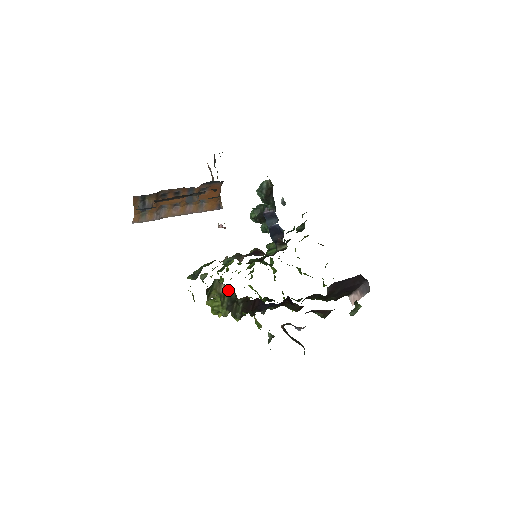
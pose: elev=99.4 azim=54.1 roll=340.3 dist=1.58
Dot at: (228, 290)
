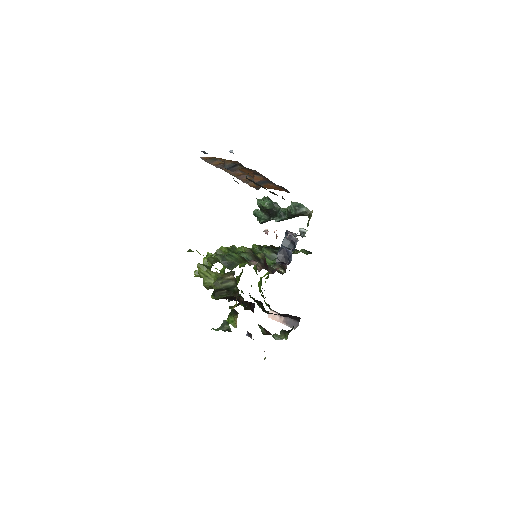
Dot at: (233, 283)
